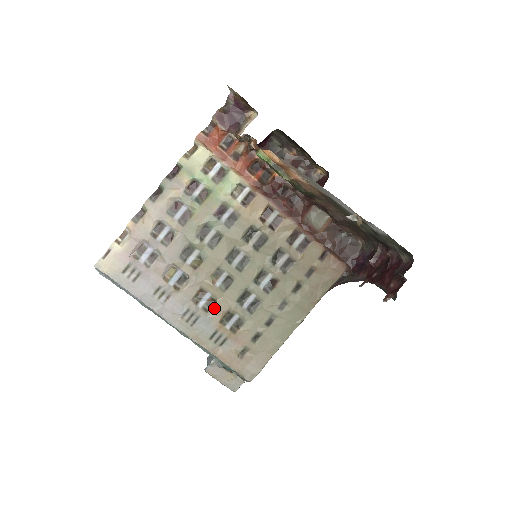
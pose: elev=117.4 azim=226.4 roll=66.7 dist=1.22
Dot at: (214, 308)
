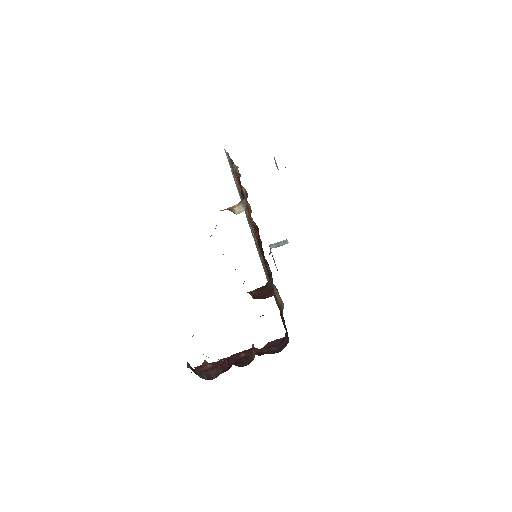
Dot at: occluded
